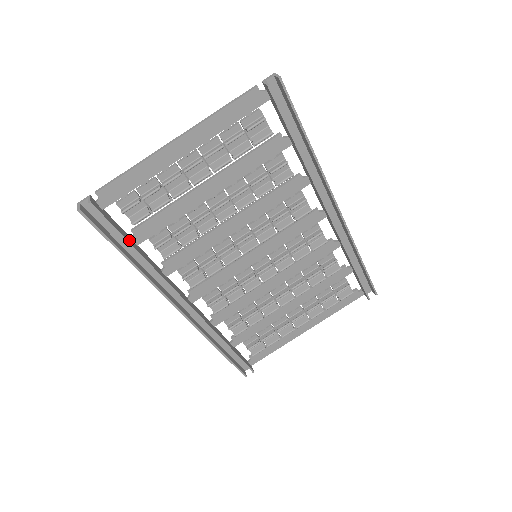
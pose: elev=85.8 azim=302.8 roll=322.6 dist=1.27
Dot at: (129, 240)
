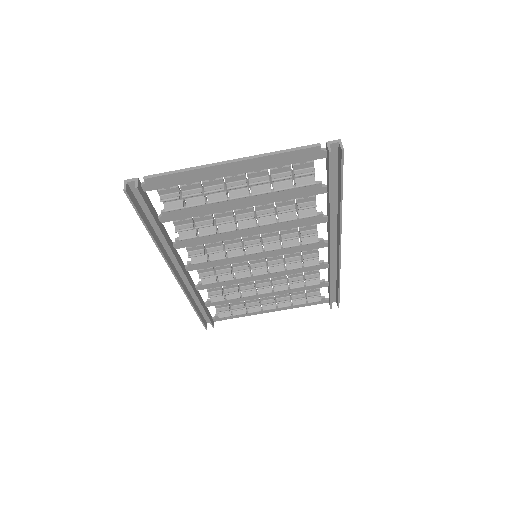
Dot at: (157, 219)
